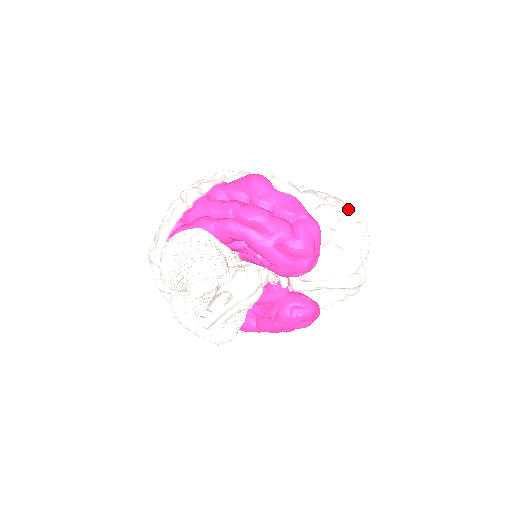
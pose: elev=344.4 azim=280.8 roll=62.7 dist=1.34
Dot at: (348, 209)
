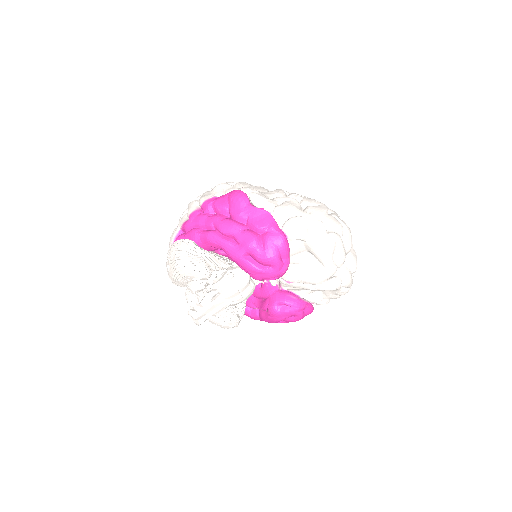
Dot at: (322, 219)
